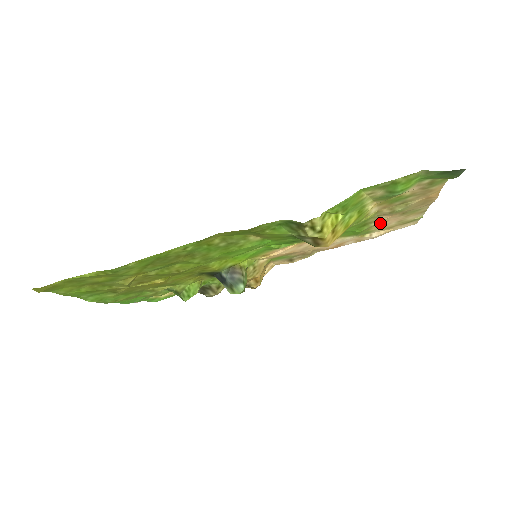
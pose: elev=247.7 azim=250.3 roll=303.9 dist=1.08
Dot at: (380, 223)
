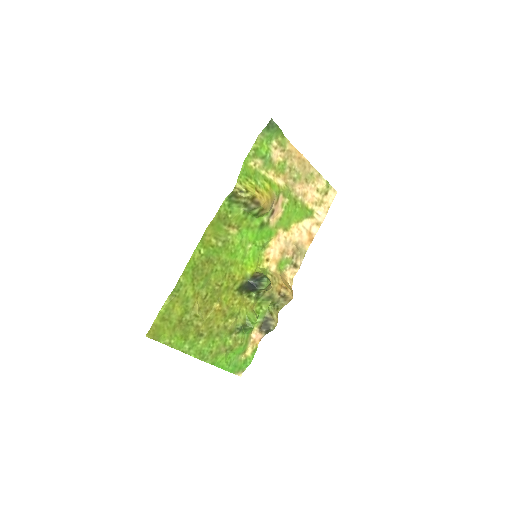
Dot at: (305, 197)
